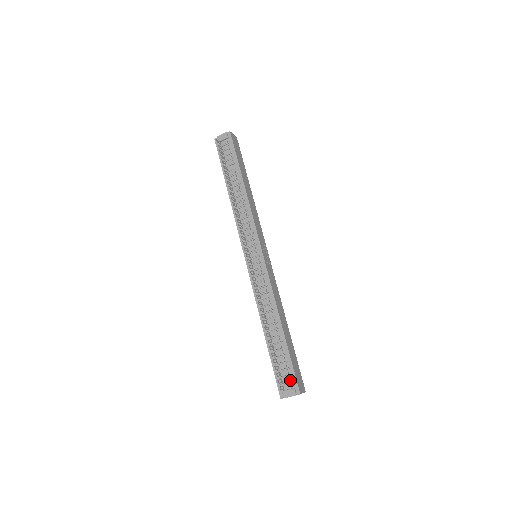
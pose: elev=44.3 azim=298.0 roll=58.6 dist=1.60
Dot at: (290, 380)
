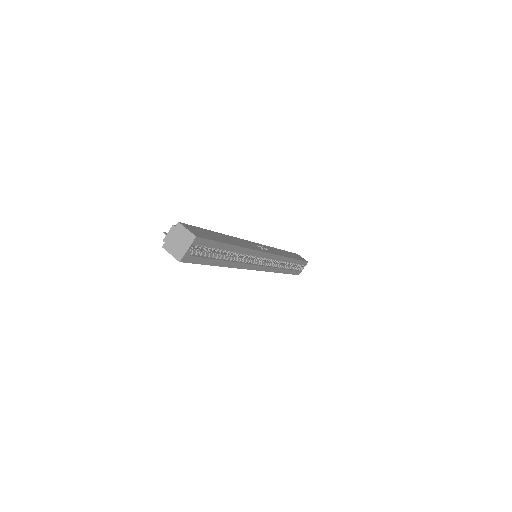
Dot at: occluded
